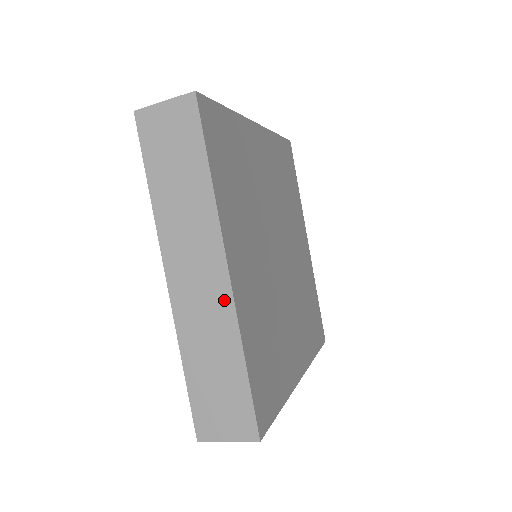
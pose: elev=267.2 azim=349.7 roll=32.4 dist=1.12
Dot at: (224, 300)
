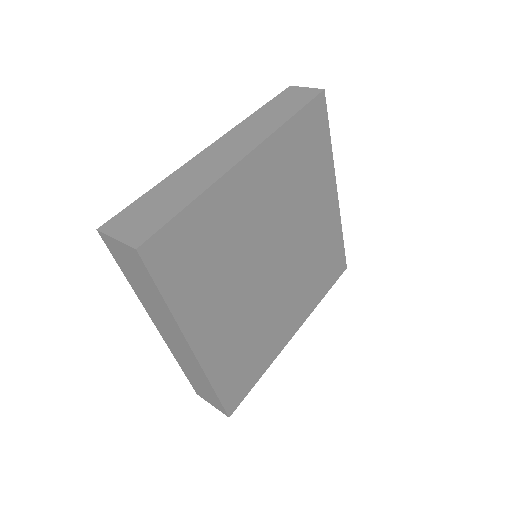
Dot at: (194, 360)
